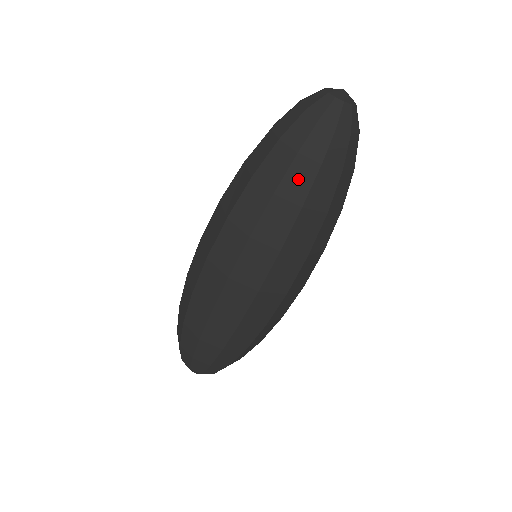
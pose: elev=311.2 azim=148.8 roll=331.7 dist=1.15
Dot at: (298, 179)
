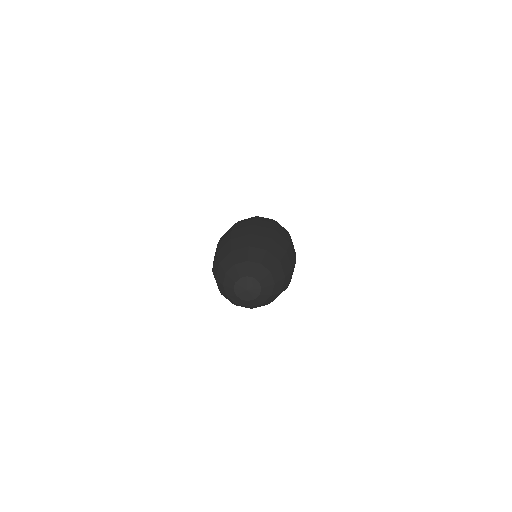
Dot at: occluded
